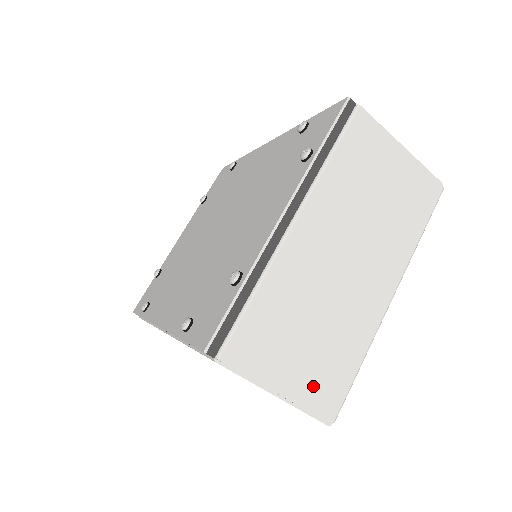
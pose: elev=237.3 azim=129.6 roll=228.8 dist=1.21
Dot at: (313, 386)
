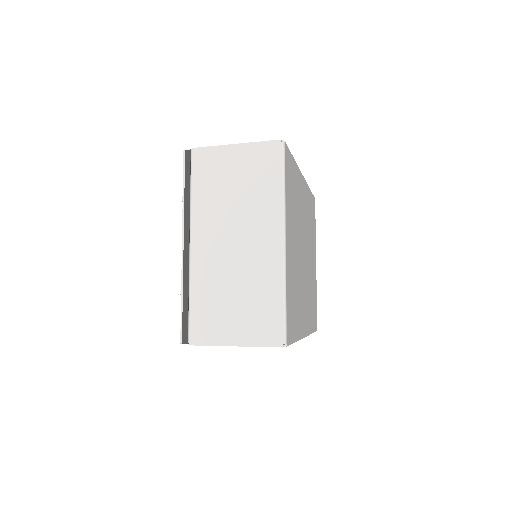
Dot at: (256, 329)
